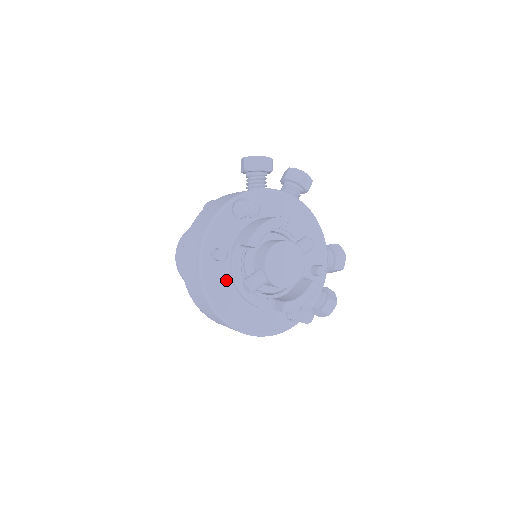
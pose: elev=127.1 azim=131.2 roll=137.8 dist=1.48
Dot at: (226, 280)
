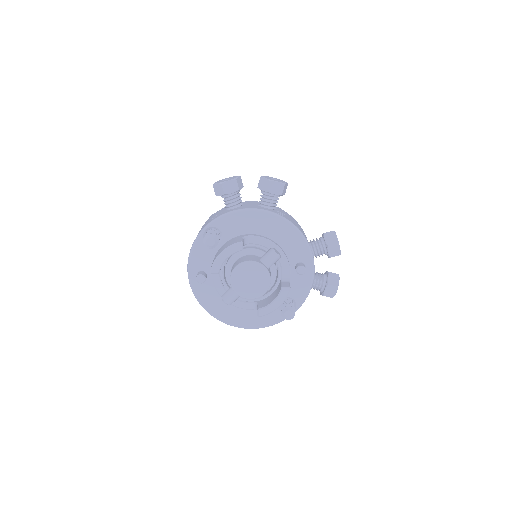
Dot at: (215, 293)
